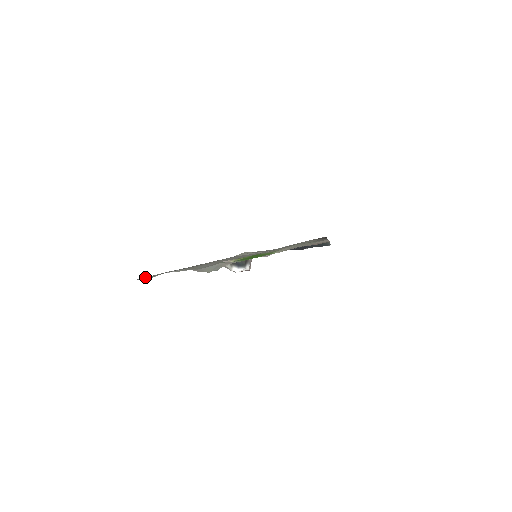
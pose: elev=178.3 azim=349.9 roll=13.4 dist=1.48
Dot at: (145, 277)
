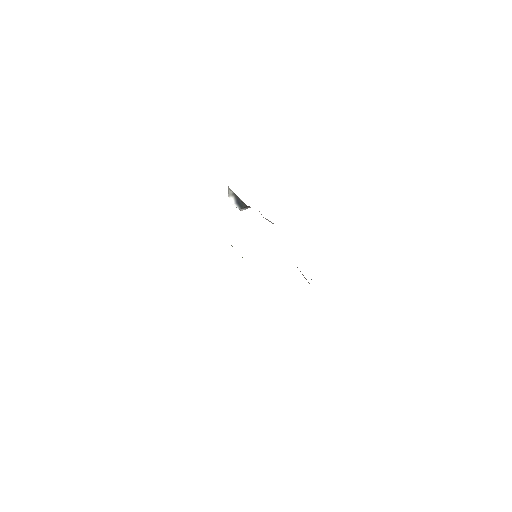
Dot at: occluded
